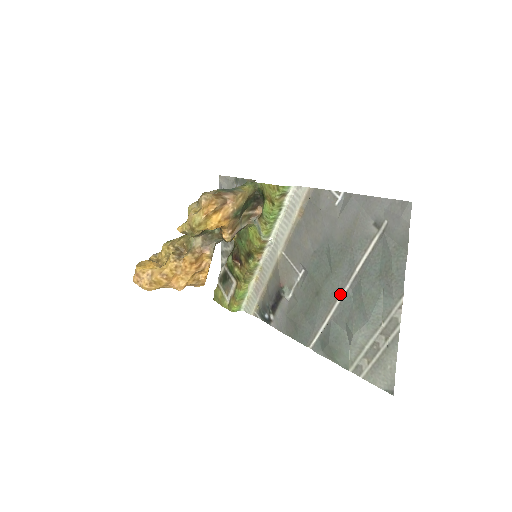
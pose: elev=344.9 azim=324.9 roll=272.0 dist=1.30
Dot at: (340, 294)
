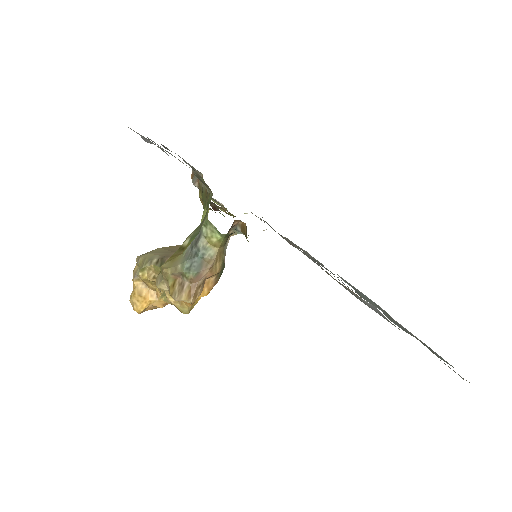
Dot at: occluded
